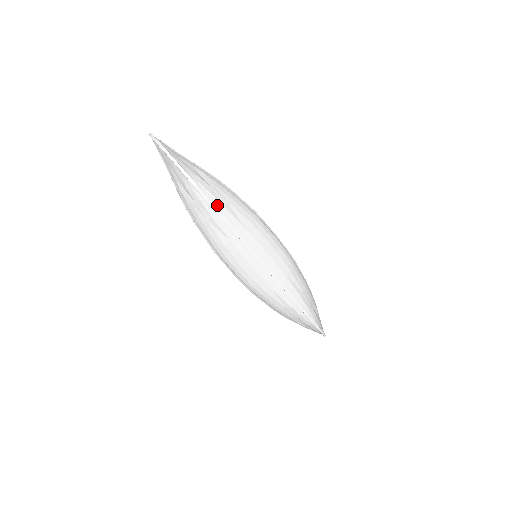
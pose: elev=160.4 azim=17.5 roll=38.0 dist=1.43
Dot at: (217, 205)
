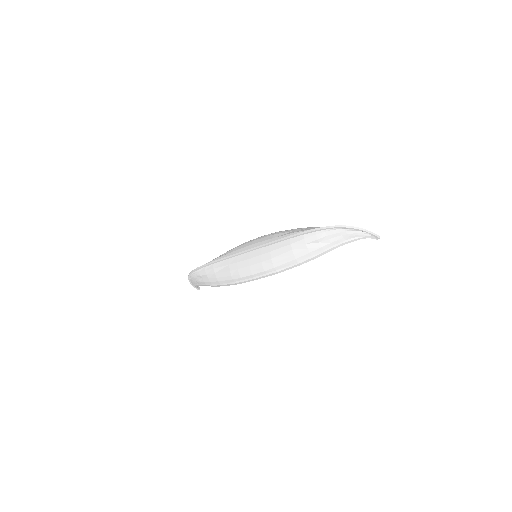
Dot at: occluded
